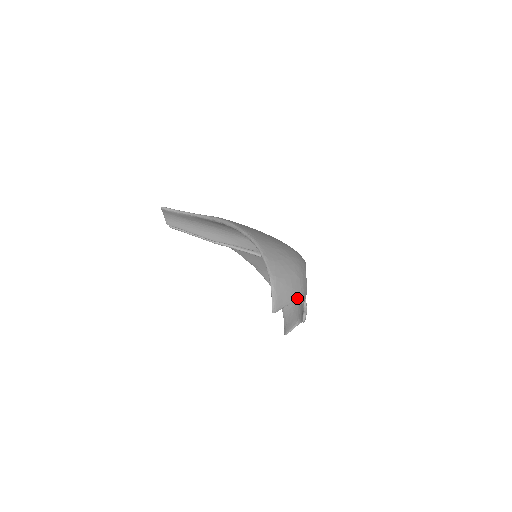
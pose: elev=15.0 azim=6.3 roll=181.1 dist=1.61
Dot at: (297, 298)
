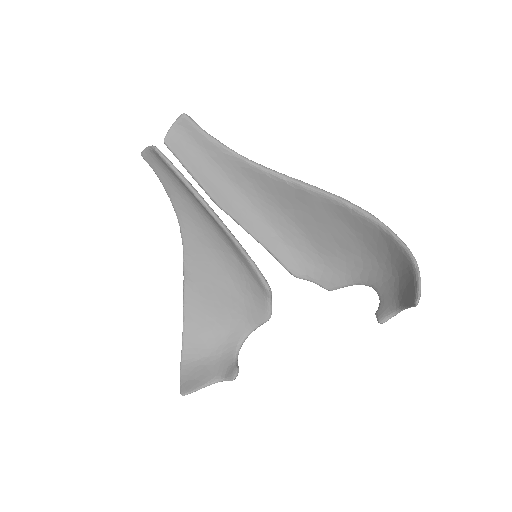
Dot at: occluded
